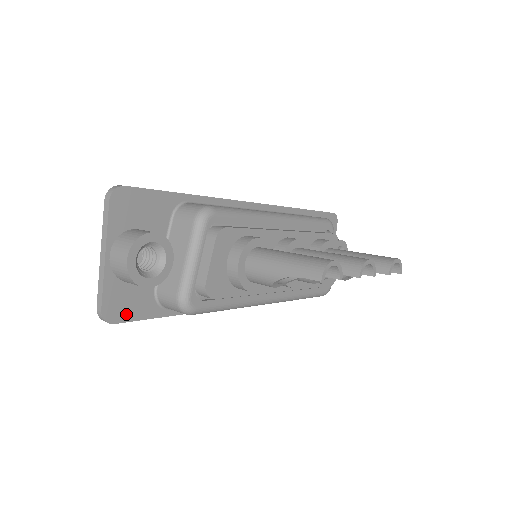
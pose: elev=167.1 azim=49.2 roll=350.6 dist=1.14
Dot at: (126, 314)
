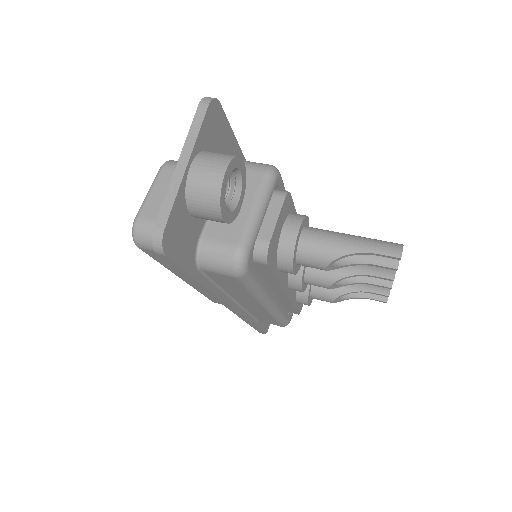
Dot at: (176, 251)
